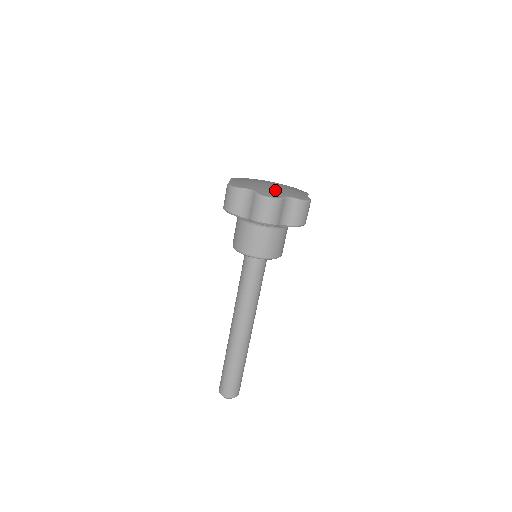
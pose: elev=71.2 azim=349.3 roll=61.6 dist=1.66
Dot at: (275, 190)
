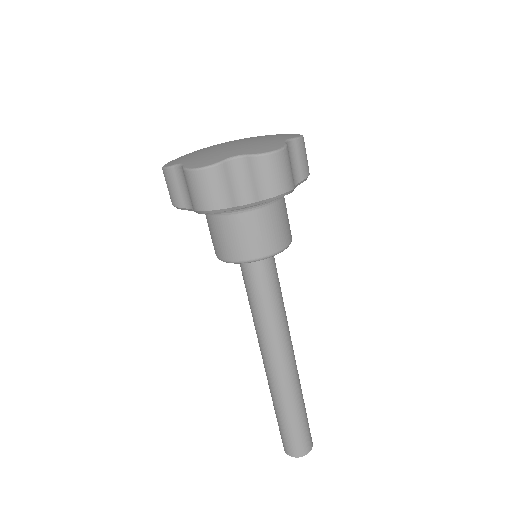
Dot at: (221, 152)
